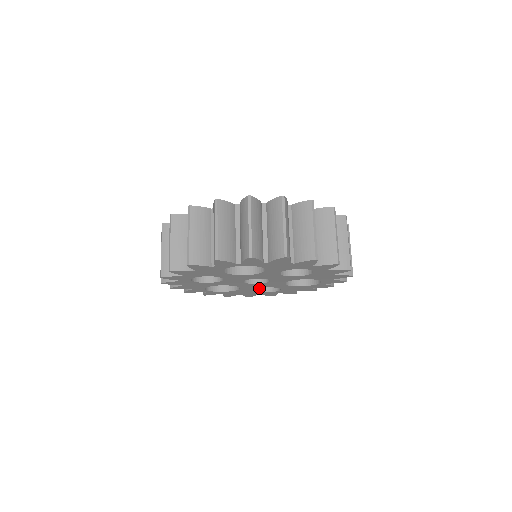
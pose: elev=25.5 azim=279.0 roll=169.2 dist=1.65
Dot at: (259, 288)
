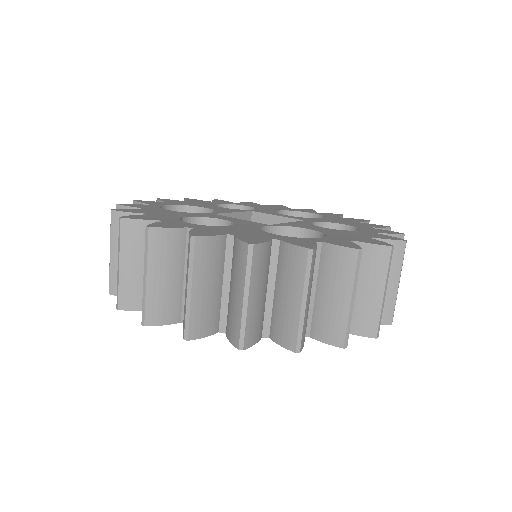
Dot at: occluded
